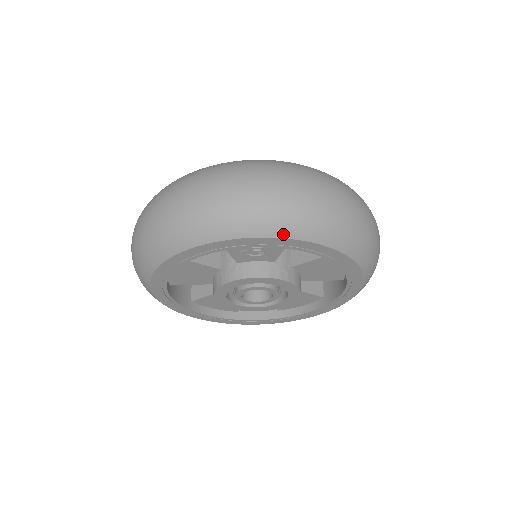
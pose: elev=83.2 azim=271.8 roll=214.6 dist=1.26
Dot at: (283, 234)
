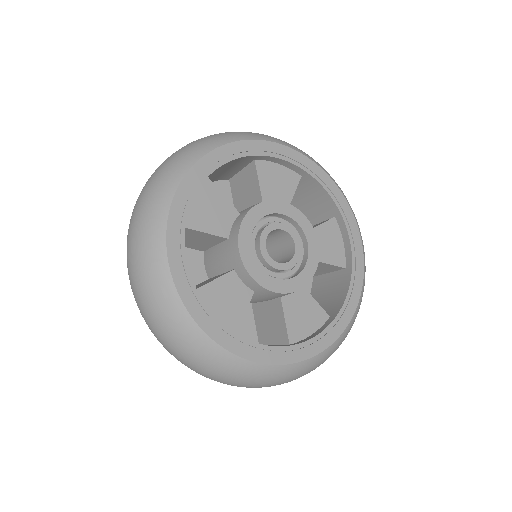
Dot at: occluded
